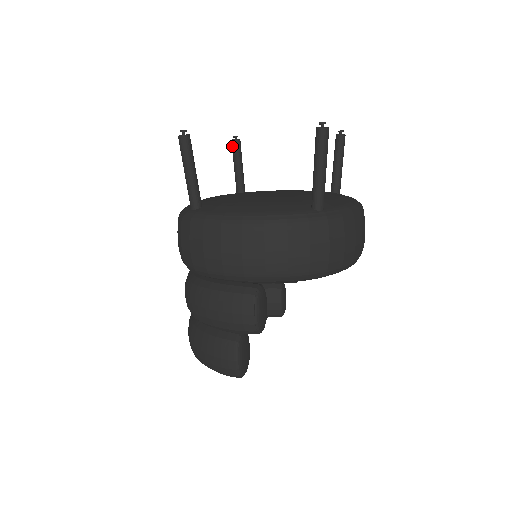
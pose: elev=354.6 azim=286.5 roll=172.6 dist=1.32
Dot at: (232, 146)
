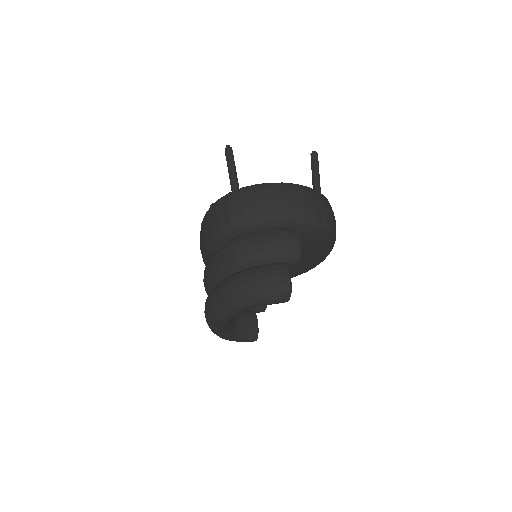
Dot at: occluded
